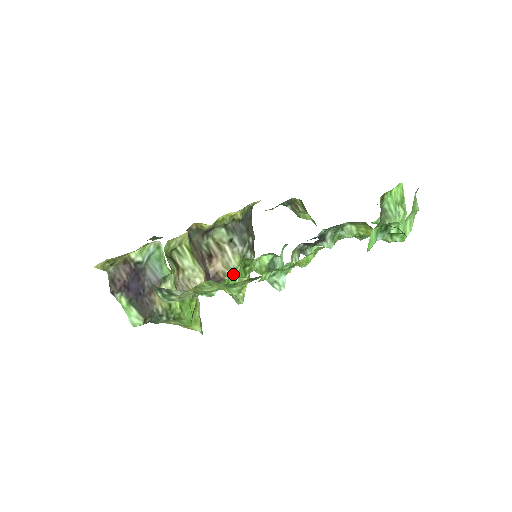
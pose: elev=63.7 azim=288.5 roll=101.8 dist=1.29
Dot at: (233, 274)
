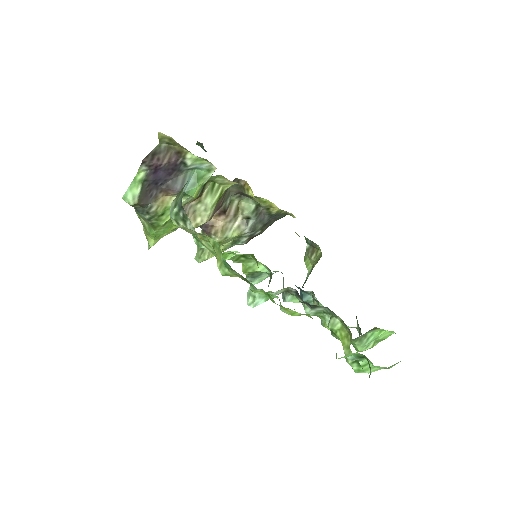
Dot at: occluded
